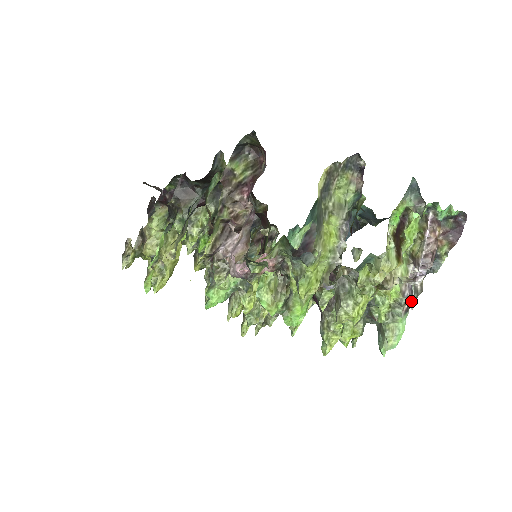
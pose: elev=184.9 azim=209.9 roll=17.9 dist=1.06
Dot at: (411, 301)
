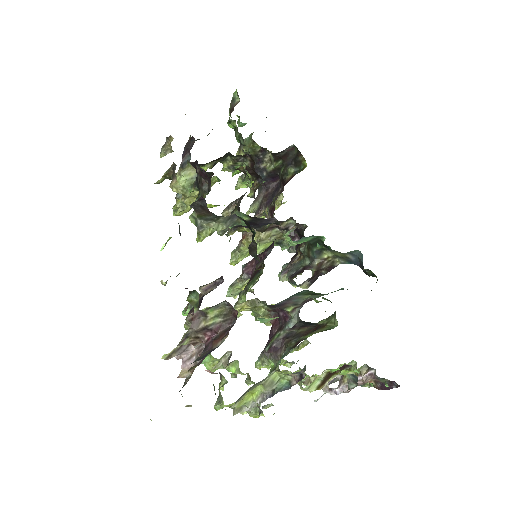
Dot at: occluded
